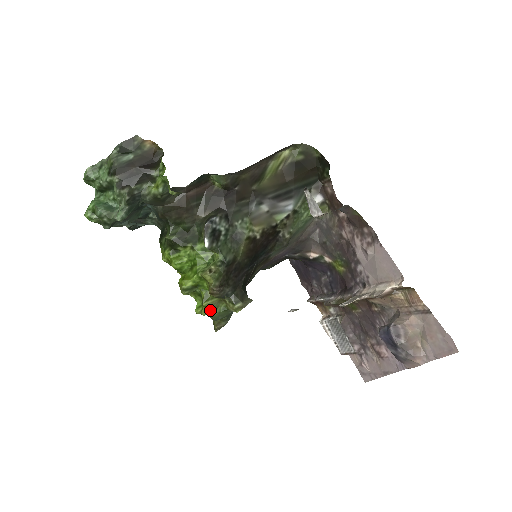
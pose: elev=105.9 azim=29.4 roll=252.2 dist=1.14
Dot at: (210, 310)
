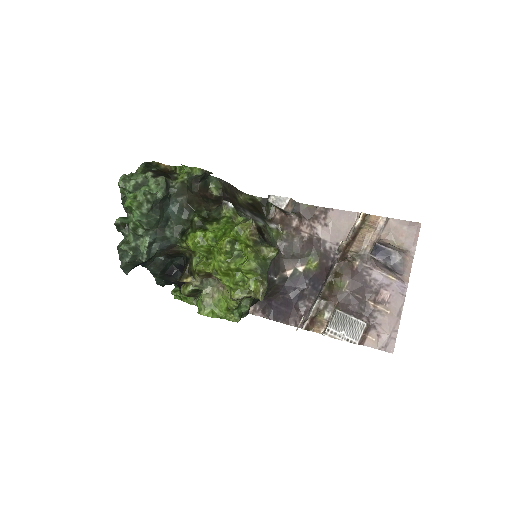
Dot at: (255, 256)
